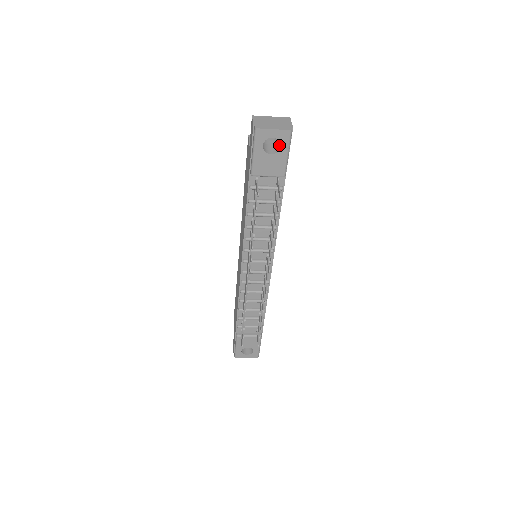
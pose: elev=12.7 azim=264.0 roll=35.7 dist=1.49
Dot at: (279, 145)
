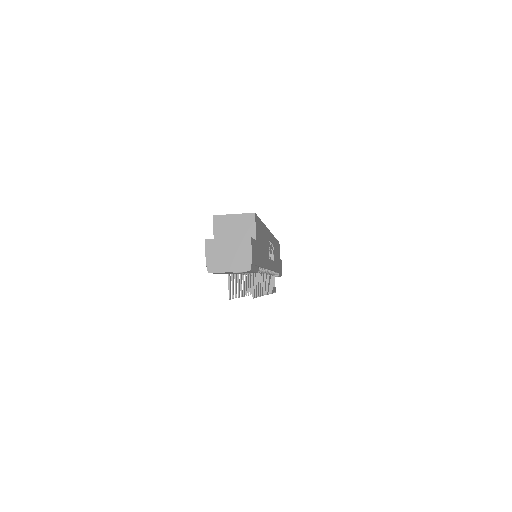
Dot at: occluded
